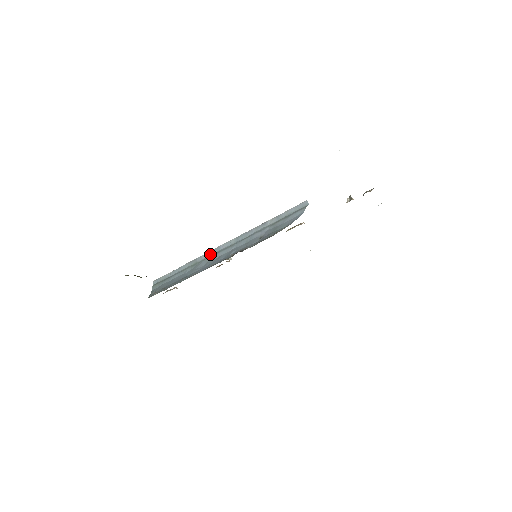
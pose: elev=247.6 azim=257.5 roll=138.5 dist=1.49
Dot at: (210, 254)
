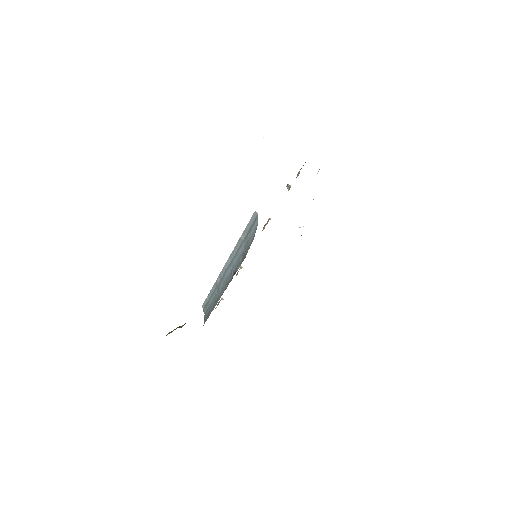
Dot at: (222, 275)
